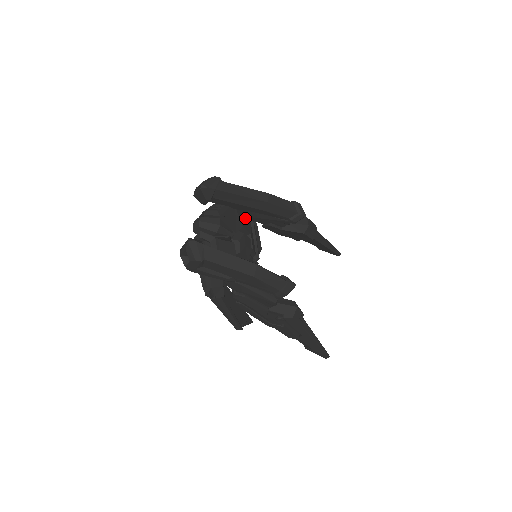
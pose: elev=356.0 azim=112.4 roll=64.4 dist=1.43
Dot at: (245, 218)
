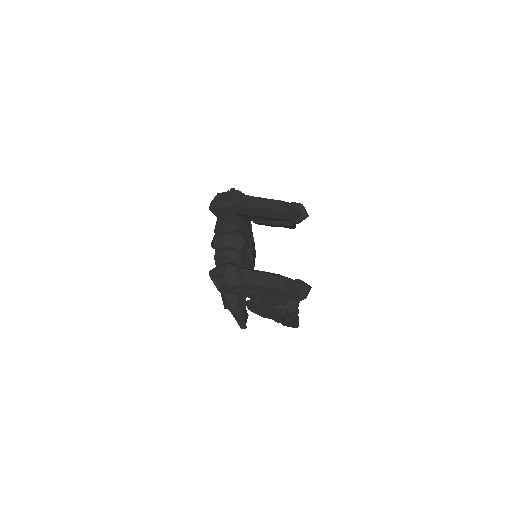
Dot at: (247, 221)
